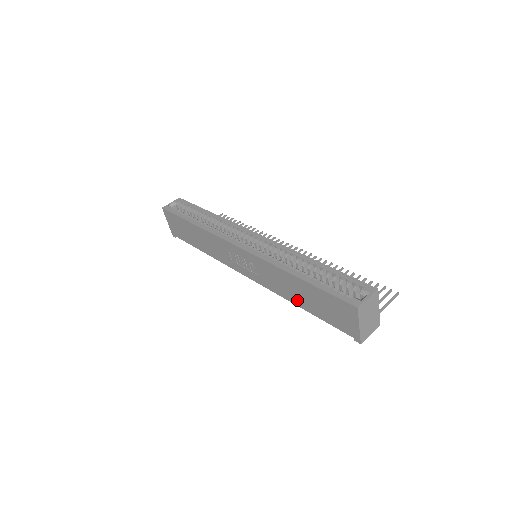
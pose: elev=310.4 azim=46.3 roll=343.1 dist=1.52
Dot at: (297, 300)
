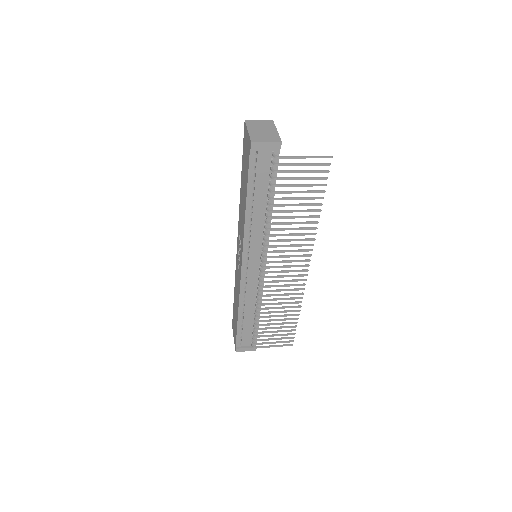
Dot at: (244, 204)
